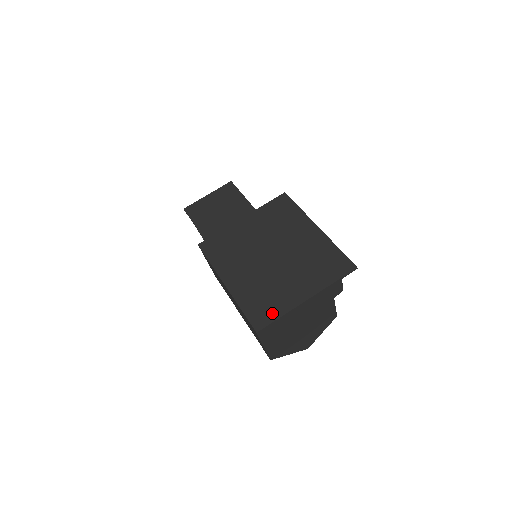
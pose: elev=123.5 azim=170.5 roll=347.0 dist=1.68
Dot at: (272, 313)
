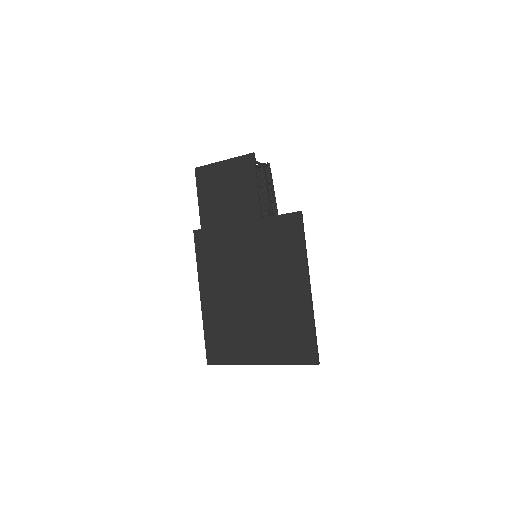
Dot at: (225, 356)
